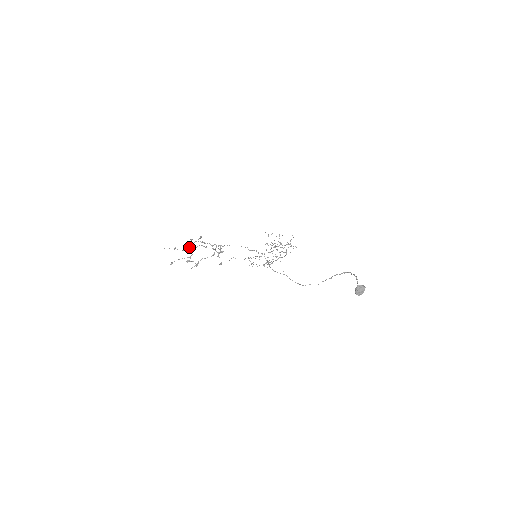
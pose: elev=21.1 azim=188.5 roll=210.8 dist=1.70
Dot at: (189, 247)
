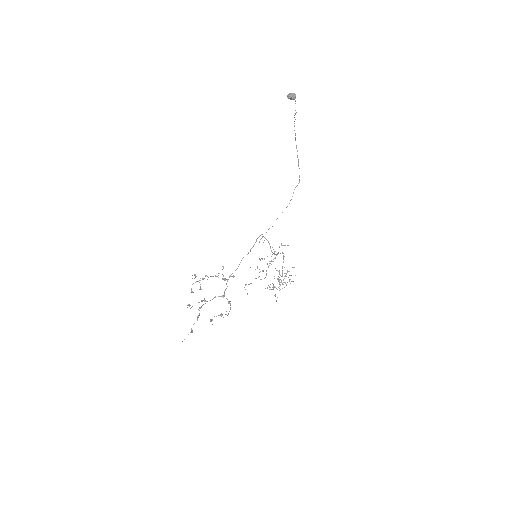
Dot at: (199, 308)
